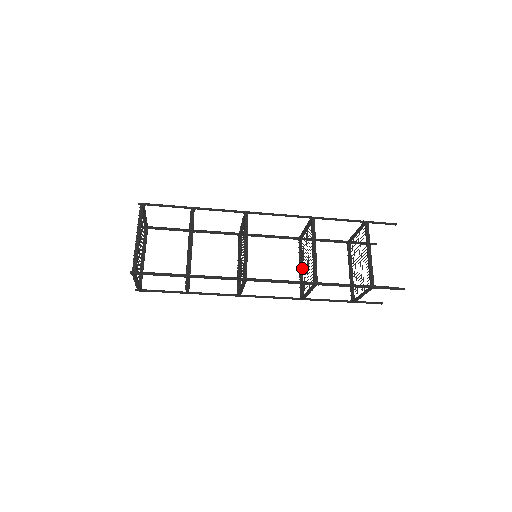
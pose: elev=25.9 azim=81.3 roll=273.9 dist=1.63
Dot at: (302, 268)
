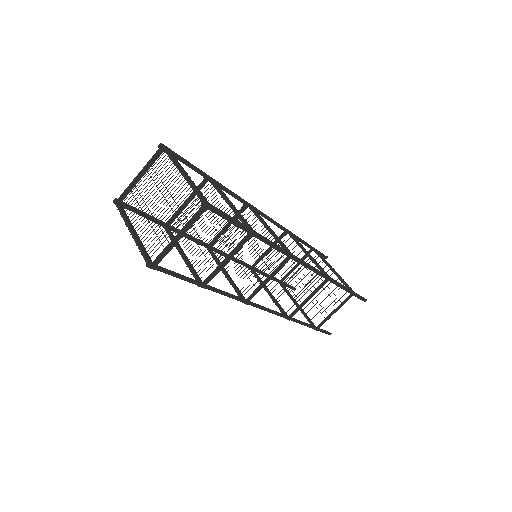
Dot at: (270, 292)
